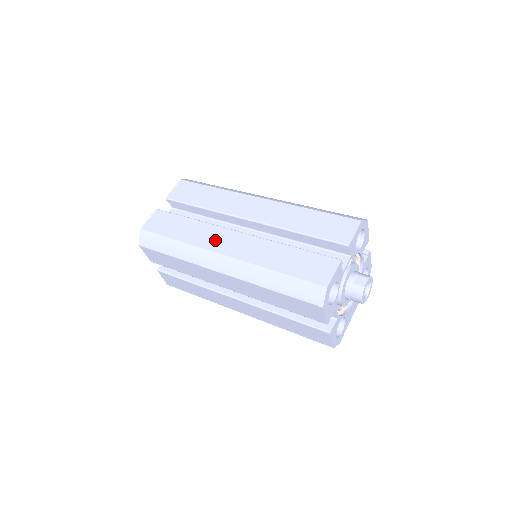
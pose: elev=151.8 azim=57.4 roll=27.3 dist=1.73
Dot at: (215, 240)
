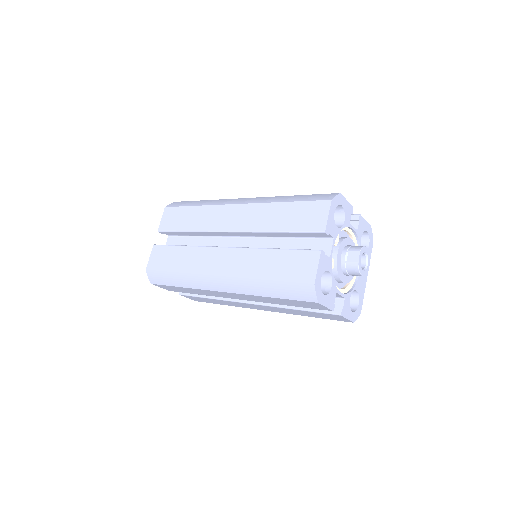
Dot at: (208, 263)
